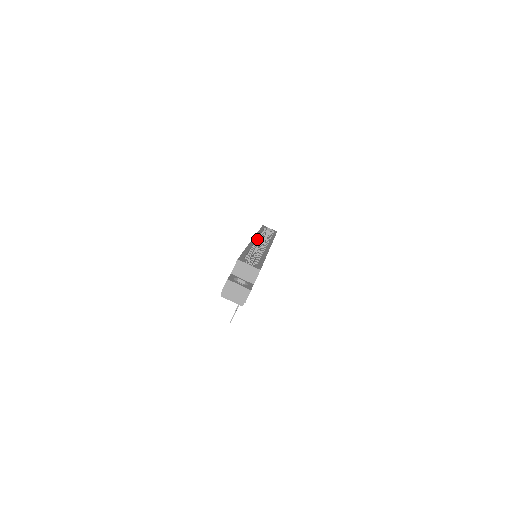
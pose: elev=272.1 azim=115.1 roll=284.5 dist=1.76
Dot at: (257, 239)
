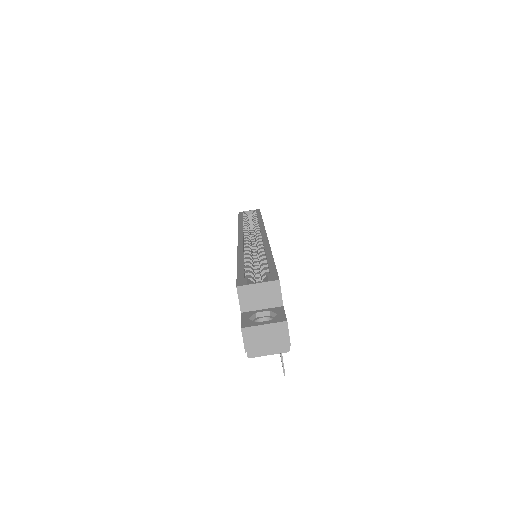
Dot at: (243, 234)
